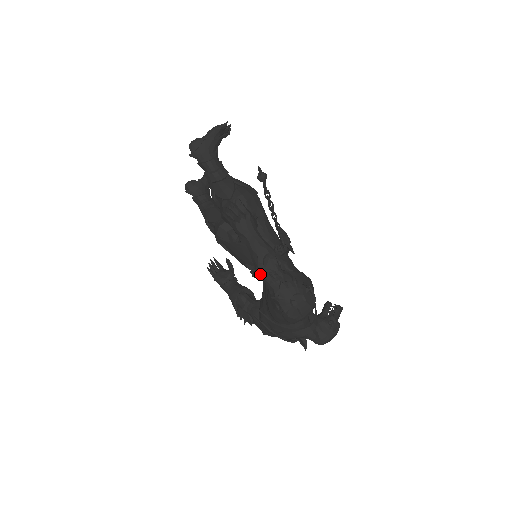
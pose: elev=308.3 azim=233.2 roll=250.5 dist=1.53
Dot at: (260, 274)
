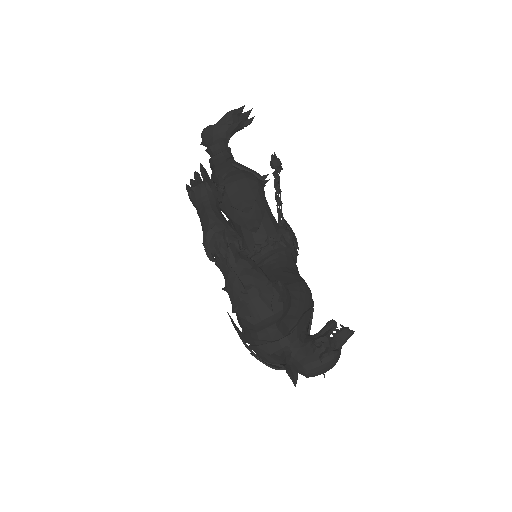
Dot at: occluded
